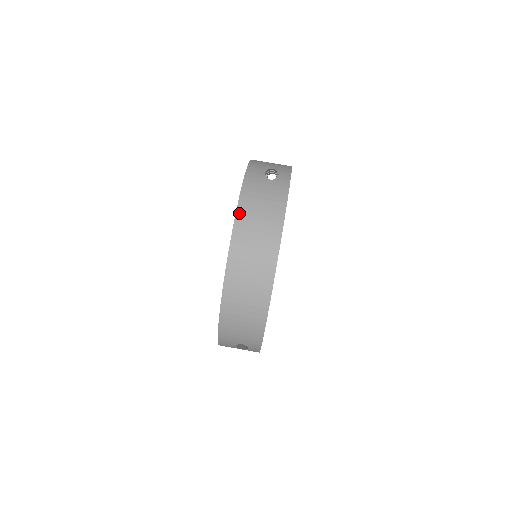
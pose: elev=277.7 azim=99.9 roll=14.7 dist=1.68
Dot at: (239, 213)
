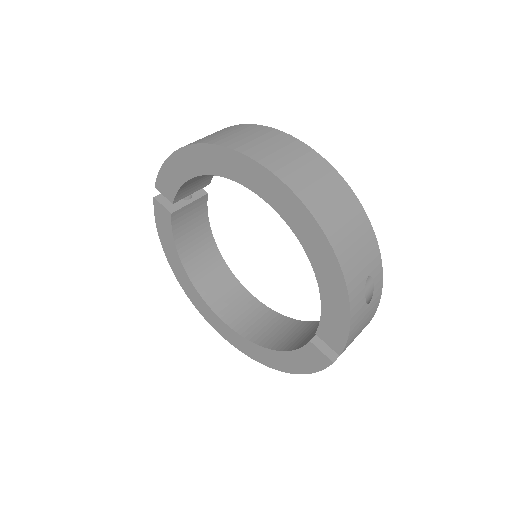
Dot at: (220, 143)
